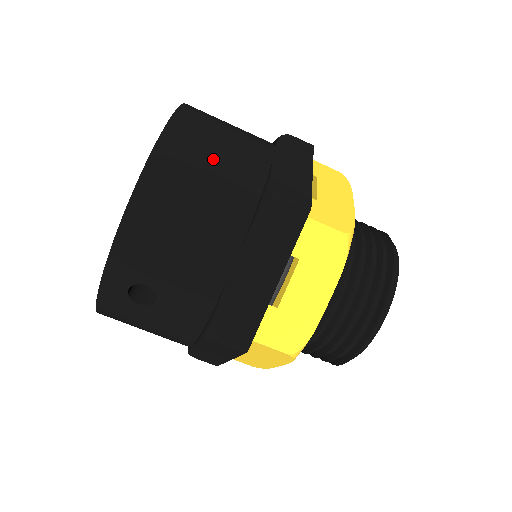
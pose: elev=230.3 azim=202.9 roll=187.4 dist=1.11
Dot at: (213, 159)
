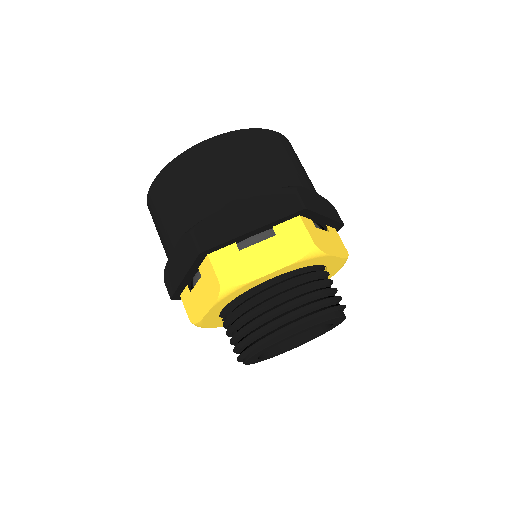
Dot at: (194, 185)
